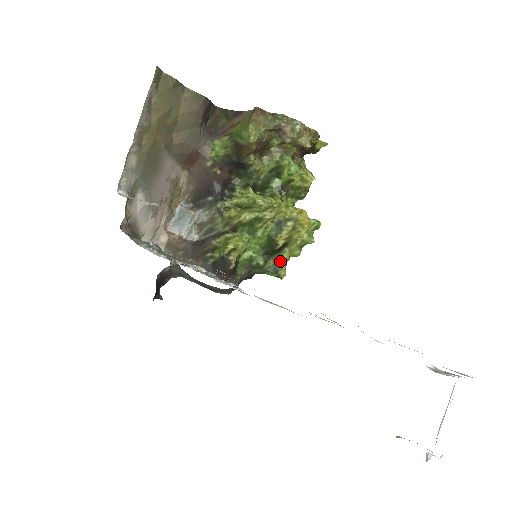
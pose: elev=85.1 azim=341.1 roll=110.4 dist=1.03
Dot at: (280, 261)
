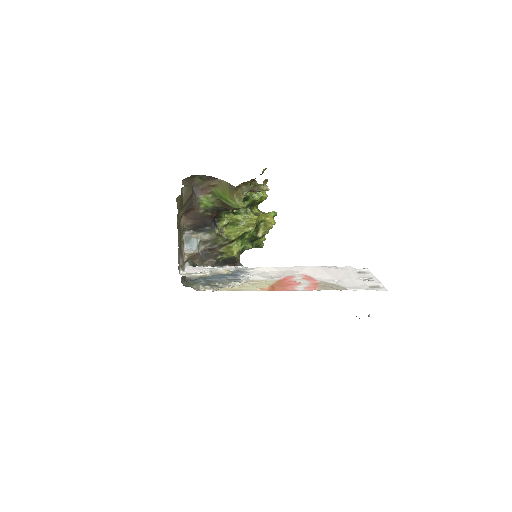
Dot at: (260, 241)
